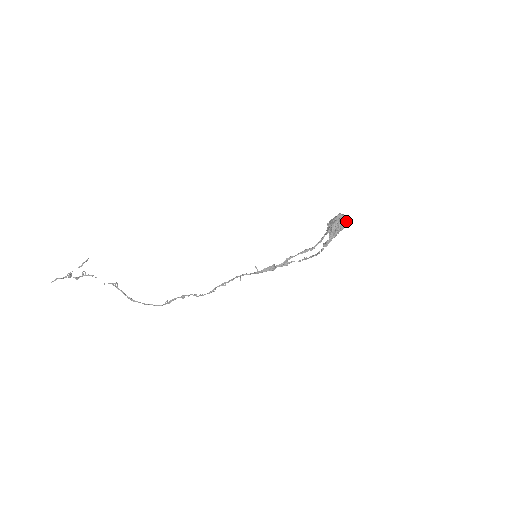
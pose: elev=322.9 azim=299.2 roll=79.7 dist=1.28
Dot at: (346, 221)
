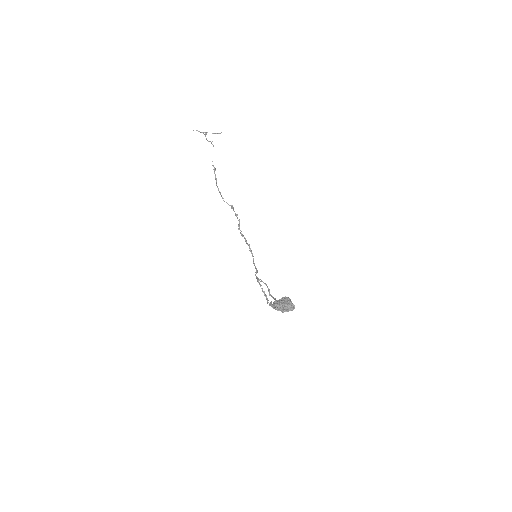
Dot at: (285, 311)
